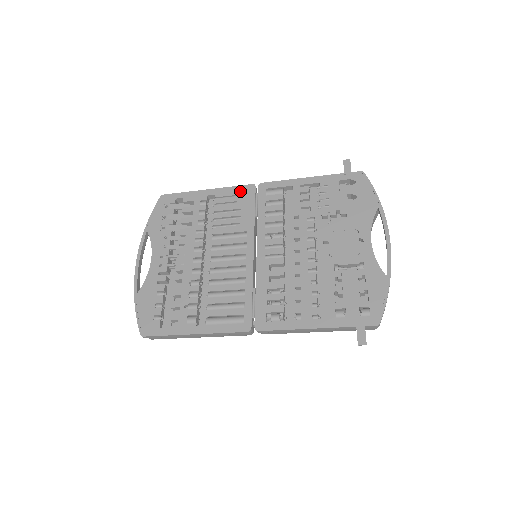
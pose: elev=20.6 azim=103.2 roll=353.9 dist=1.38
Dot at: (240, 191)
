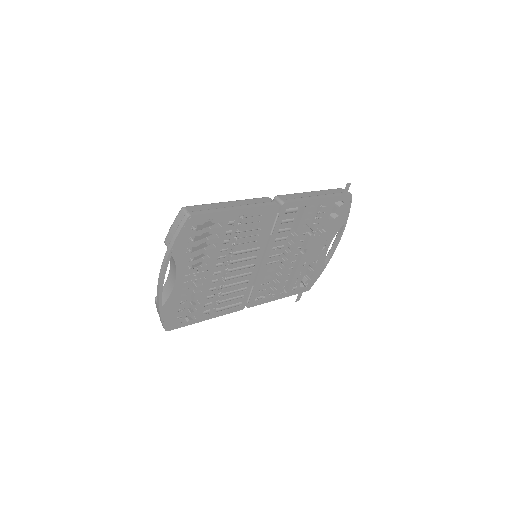
Dot at: (266, 211)
